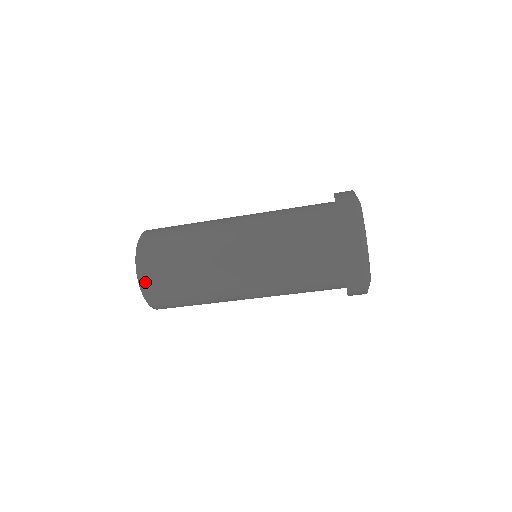
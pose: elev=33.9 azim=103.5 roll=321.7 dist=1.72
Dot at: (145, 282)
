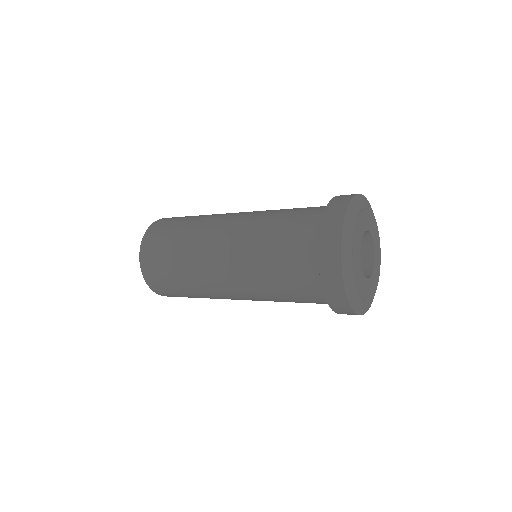
Dot at: (148, 277)
